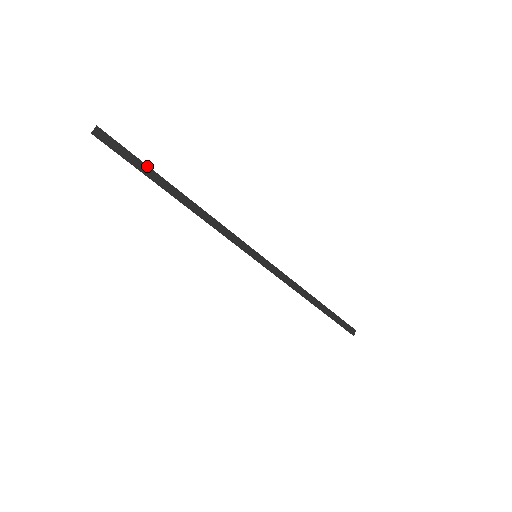
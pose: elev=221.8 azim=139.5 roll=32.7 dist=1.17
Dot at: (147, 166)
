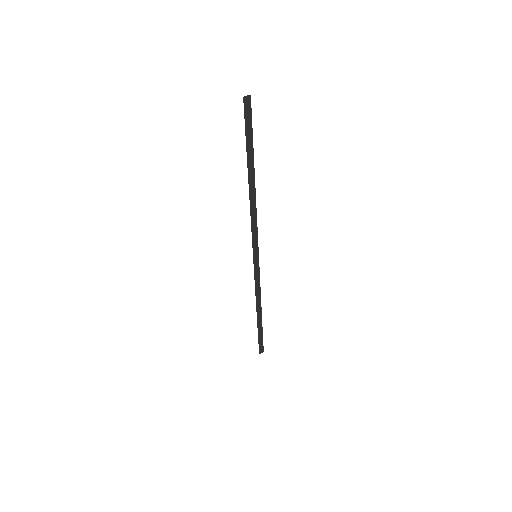
Dot at: occluded
